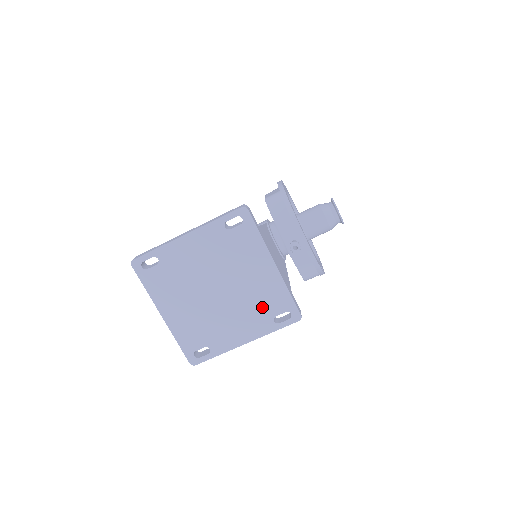
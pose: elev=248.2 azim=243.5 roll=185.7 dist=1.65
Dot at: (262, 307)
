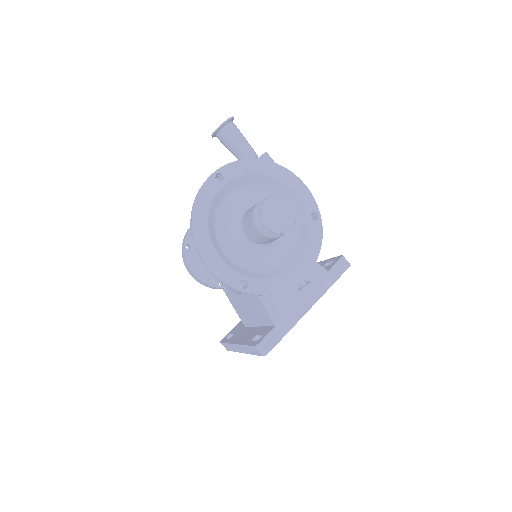
Dot at: occluded
